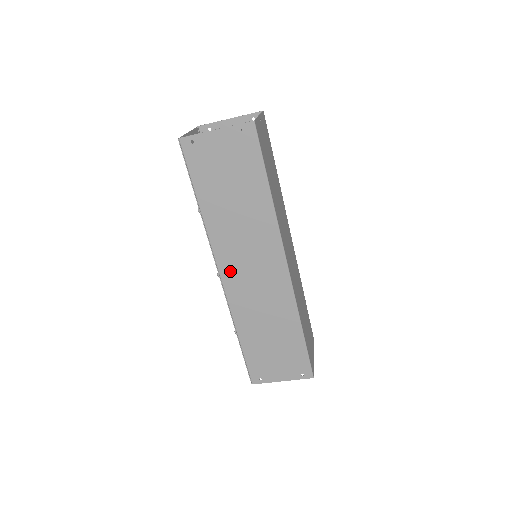
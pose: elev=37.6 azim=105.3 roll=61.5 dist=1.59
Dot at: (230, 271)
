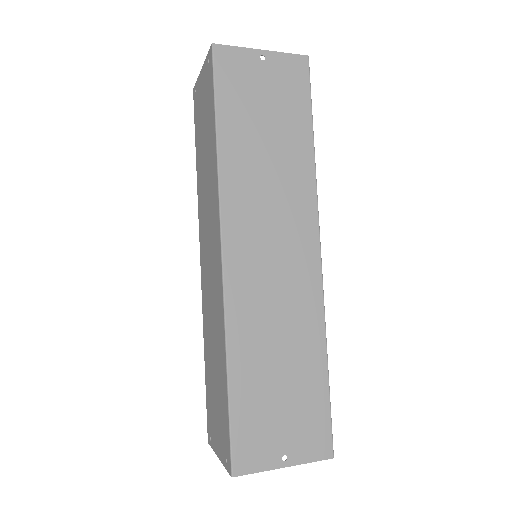
Dot at: (203, 255)
